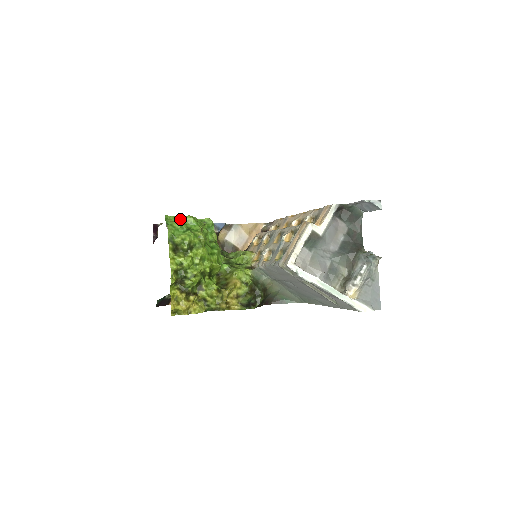
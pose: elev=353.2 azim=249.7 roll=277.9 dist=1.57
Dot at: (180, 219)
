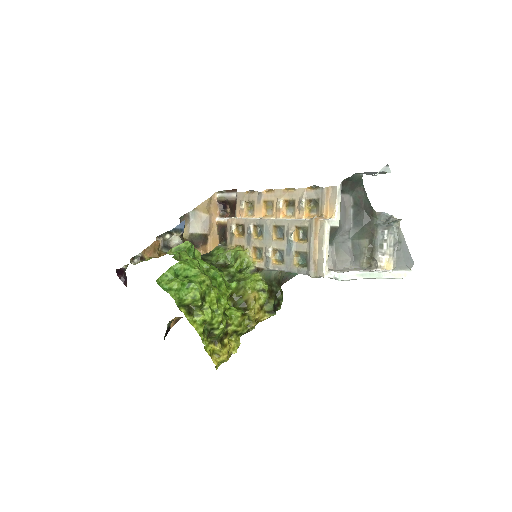
Dot at: (172, 274)
